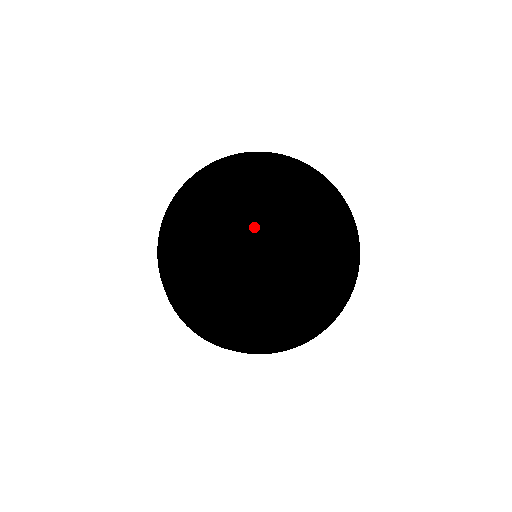
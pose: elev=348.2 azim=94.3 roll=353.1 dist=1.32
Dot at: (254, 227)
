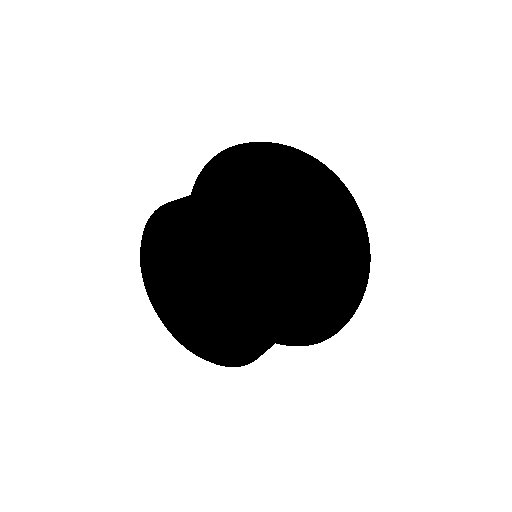
Dot at: occluded
